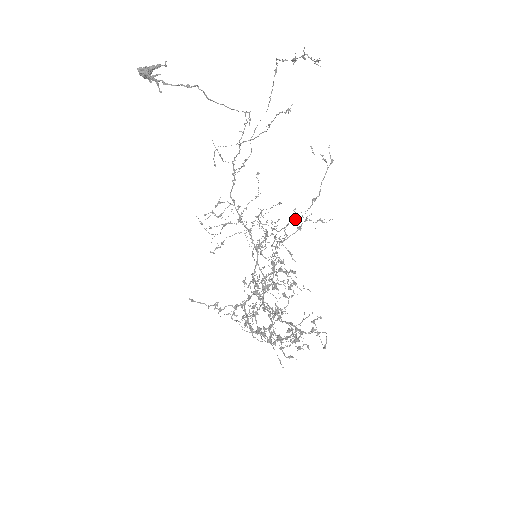
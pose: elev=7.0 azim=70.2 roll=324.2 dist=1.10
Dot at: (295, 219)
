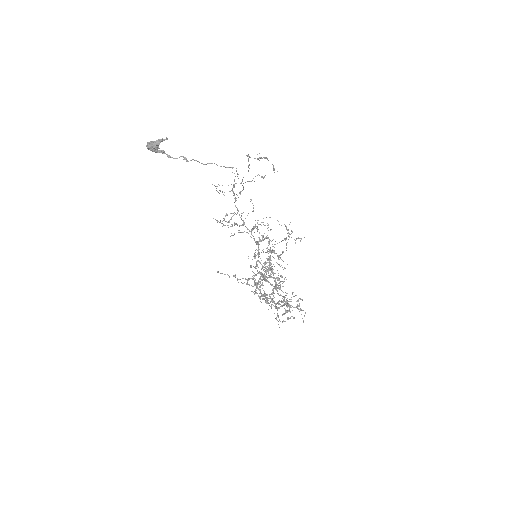
Dot at: (275, 253)
